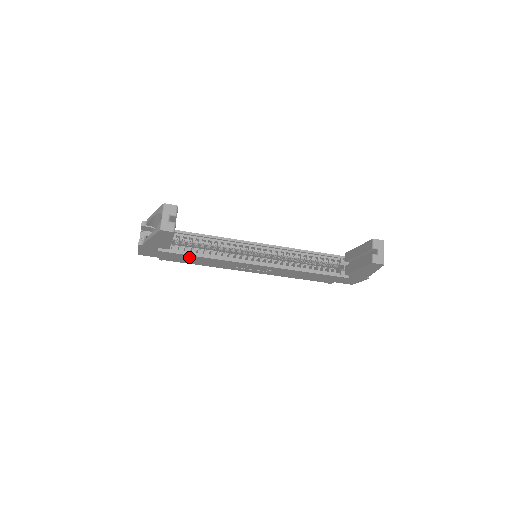
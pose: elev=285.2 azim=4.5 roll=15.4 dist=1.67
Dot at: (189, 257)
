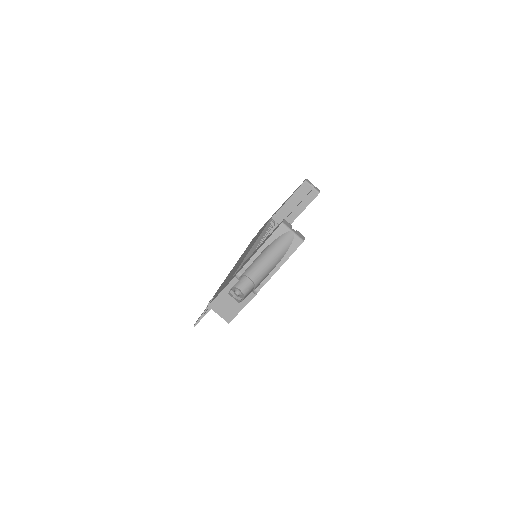
Dot at: occluded
